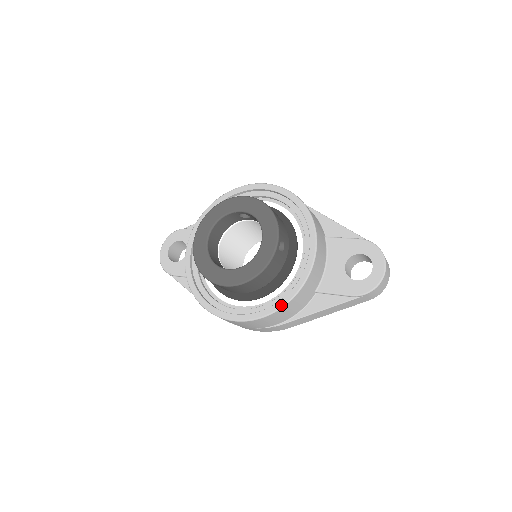
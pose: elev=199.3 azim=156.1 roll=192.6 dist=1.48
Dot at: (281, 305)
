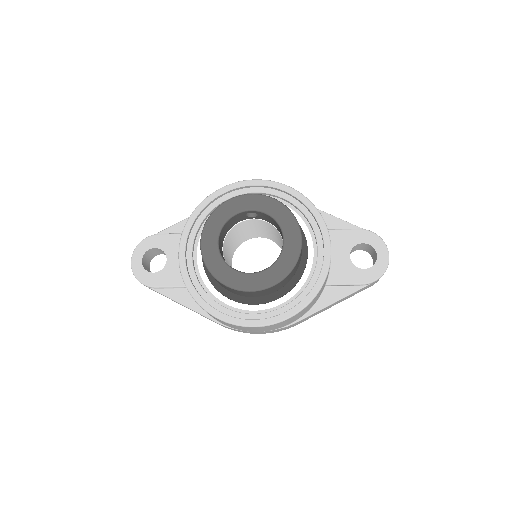
Dot at: (306, 303)
